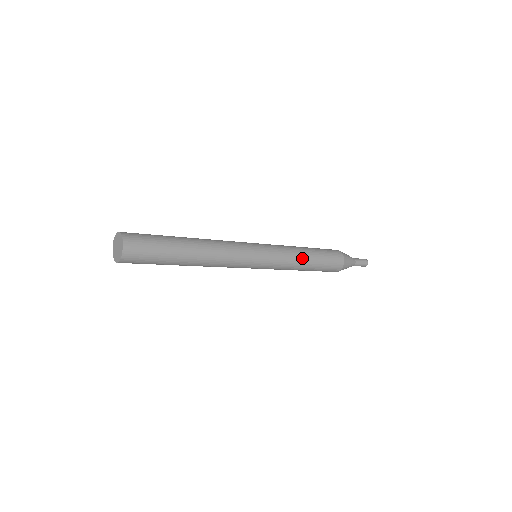
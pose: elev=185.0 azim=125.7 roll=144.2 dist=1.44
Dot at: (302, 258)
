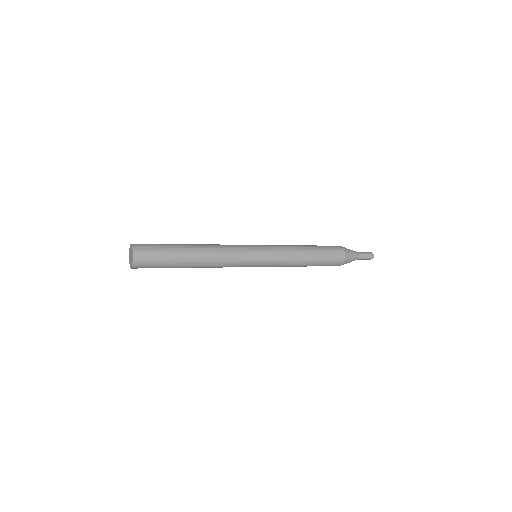
Dot at: (299, 253)
